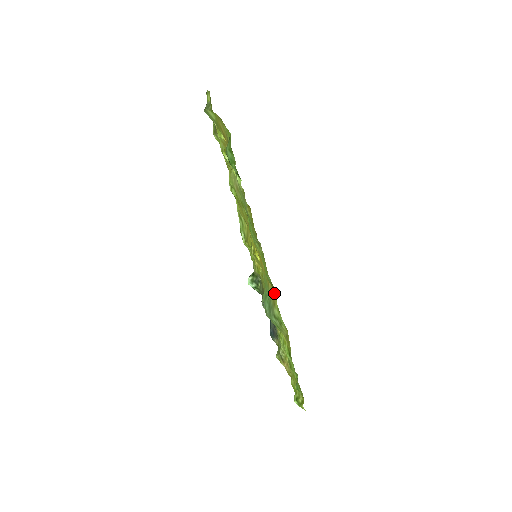
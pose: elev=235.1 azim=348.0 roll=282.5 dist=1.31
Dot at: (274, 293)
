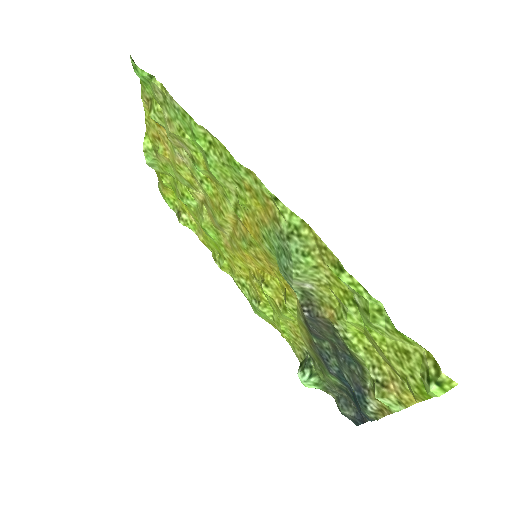
Dot at: (258, 183)
